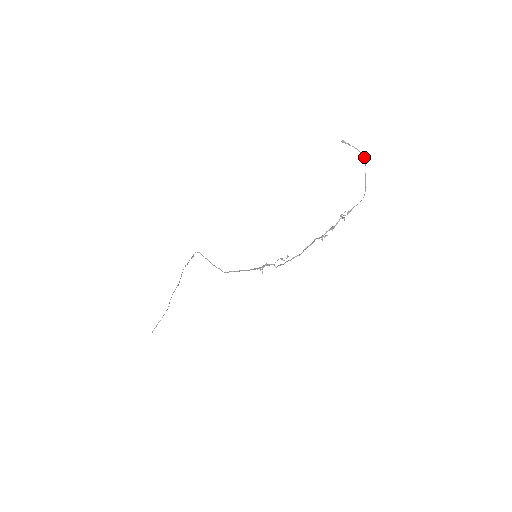
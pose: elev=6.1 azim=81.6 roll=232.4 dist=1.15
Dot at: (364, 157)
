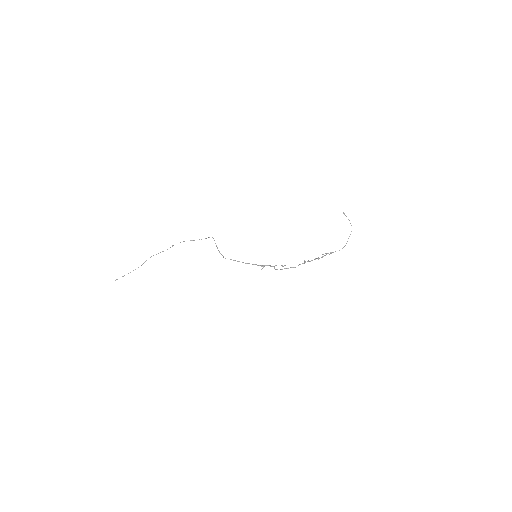
Dot at: occluded
